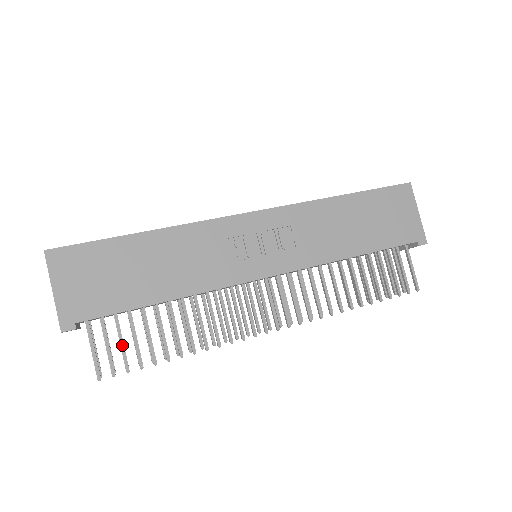
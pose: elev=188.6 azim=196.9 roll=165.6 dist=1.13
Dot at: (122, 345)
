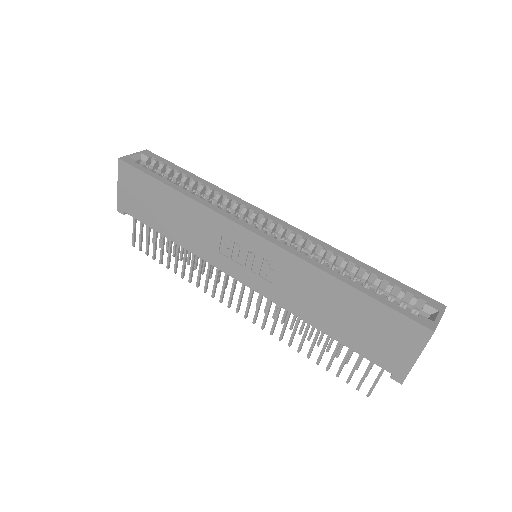
Dot at: (147, 240)
